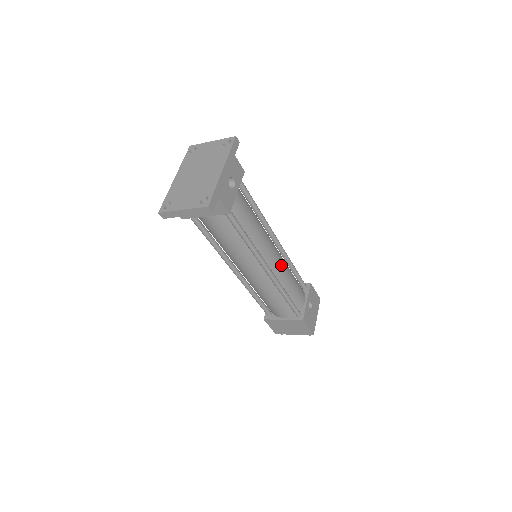
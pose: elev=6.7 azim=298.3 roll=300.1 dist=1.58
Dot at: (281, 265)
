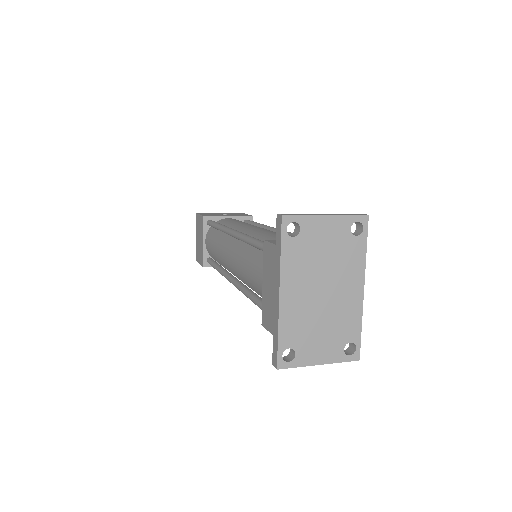
Dot at: occluded
